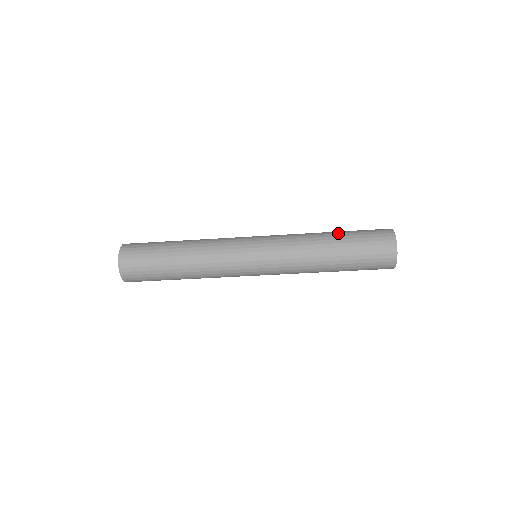
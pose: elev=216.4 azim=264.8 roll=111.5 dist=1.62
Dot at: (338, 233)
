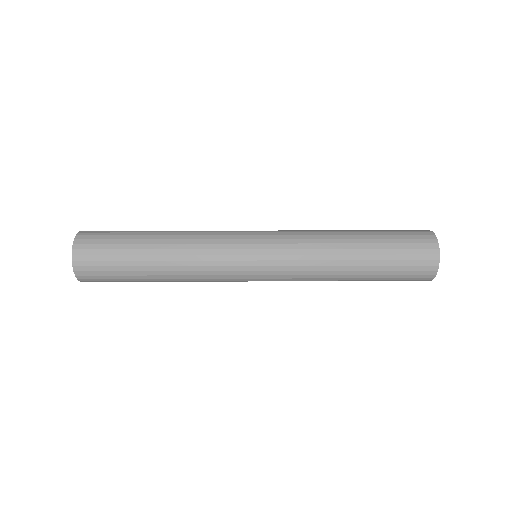
Dot at: (368, 259)
